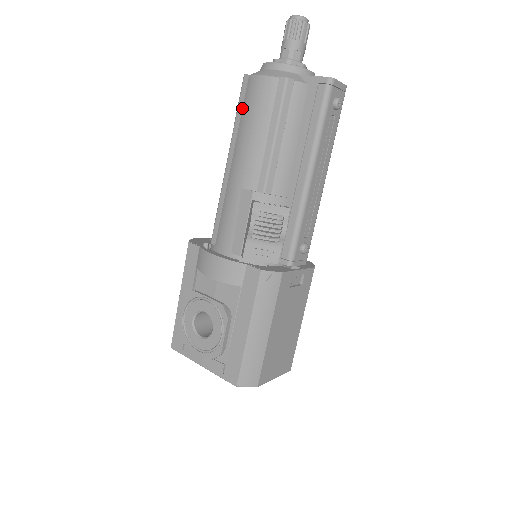
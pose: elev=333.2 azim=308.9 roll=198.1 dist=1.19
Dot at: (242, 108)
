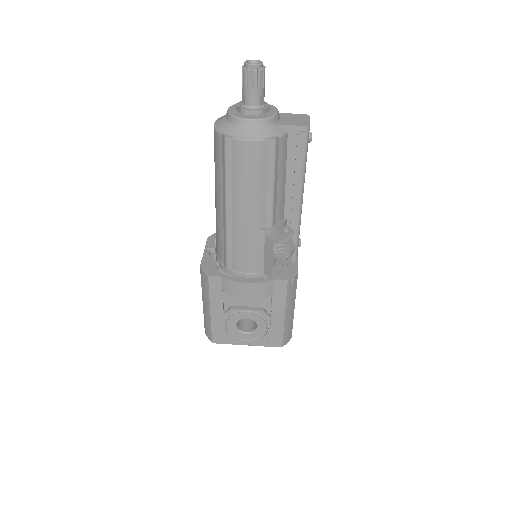
Dot at: (232, 166)
